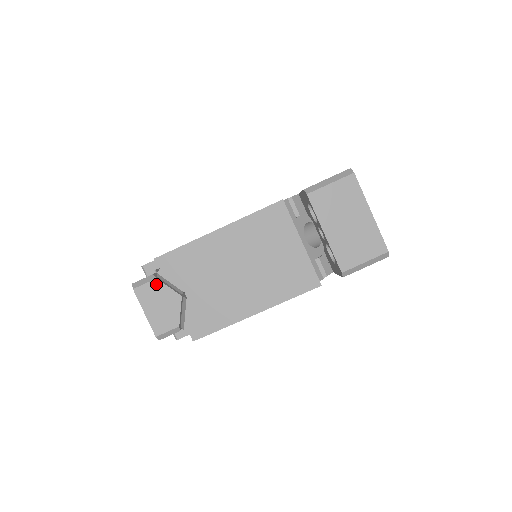
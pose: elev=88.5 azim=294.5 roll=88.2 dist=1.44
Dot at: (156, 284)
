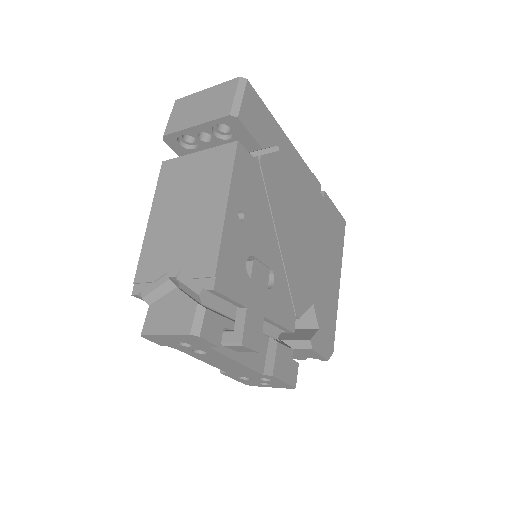
Dot at: (153, 308)
